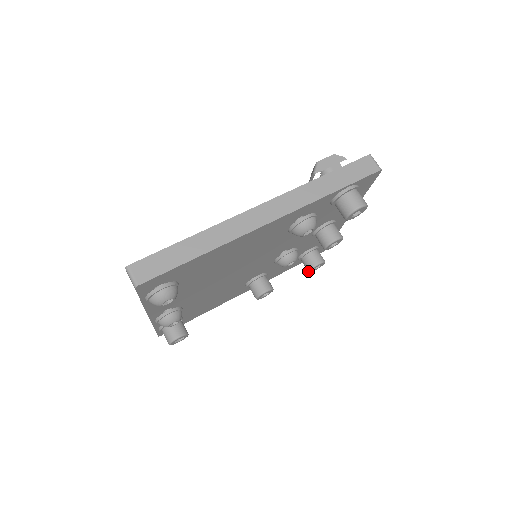
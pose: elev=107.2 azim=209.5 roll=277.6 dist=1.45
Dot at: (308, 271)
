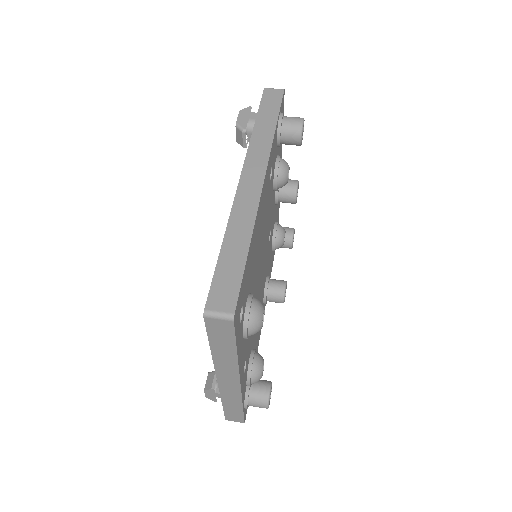
Dot at: (291, 248)
